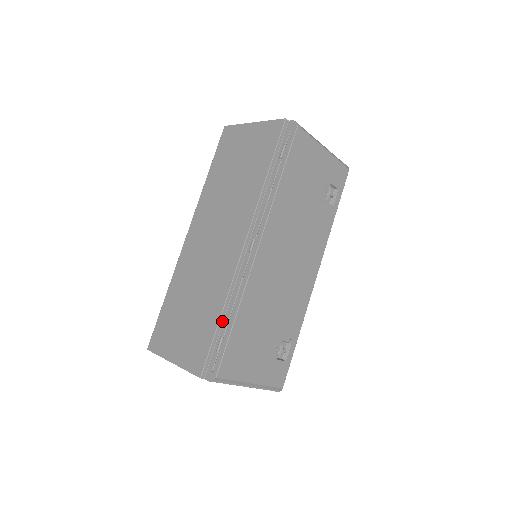
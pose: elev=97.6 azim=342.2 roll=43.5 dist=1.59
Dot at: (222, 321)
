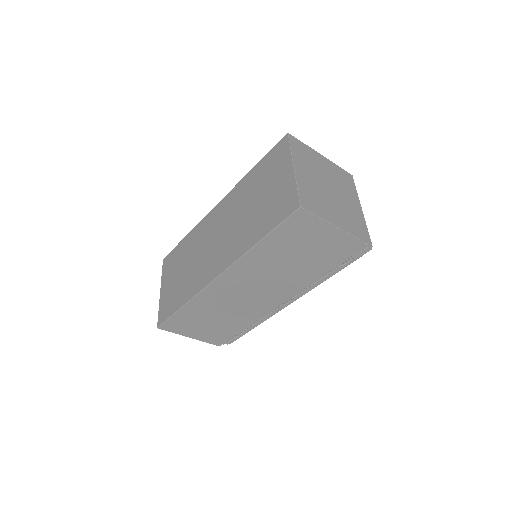
Dot at: occluded
